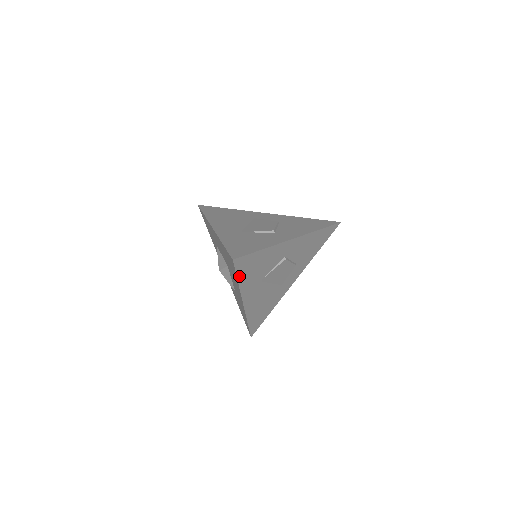
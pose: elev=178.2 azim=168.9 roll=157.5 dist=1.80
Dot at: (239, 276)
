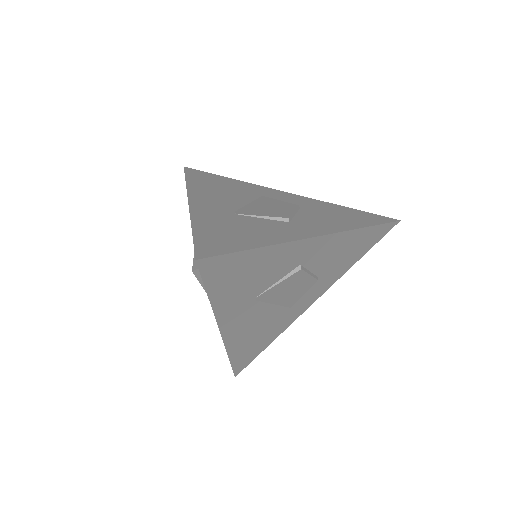
Dot at: (211, 289)
